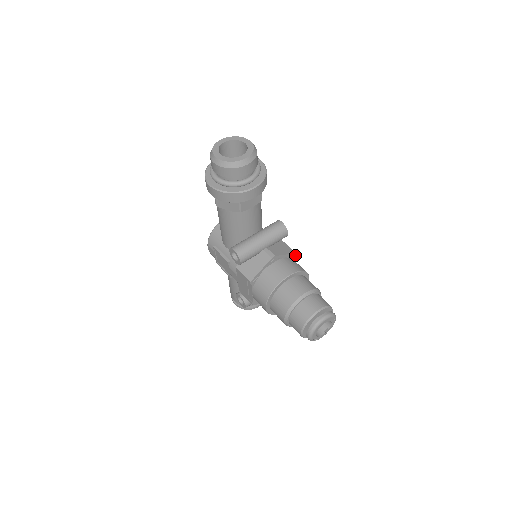
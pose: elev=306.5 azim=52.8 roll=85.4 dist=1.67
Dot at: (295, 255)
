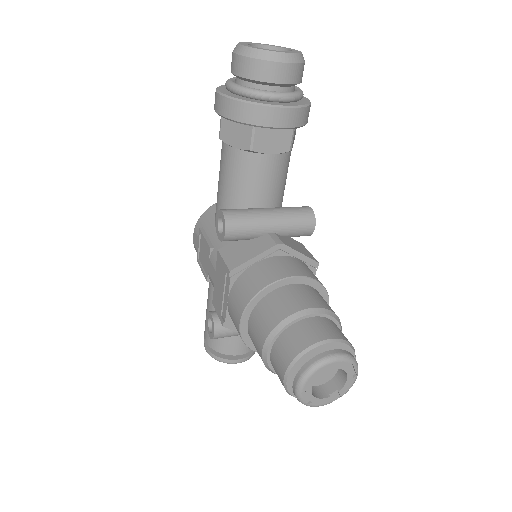
Dot at: (316, 267)
